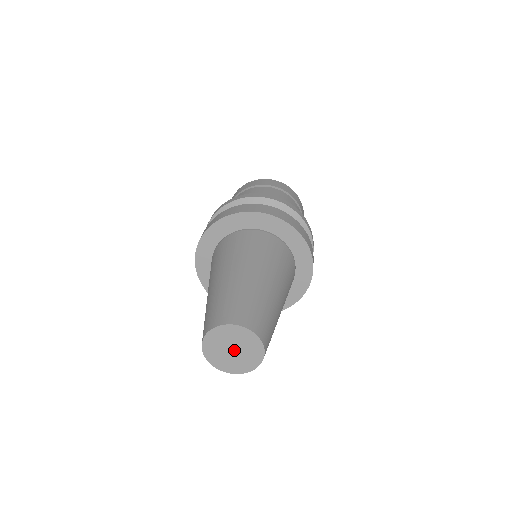
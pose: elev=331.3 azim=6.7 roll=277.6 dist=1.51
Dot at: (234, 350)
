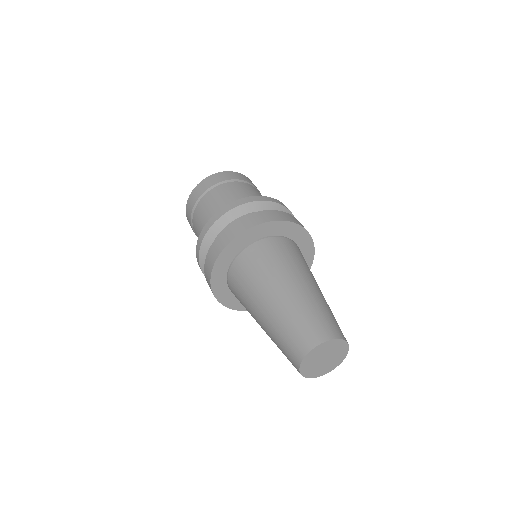
Dot at: (325, 359)
